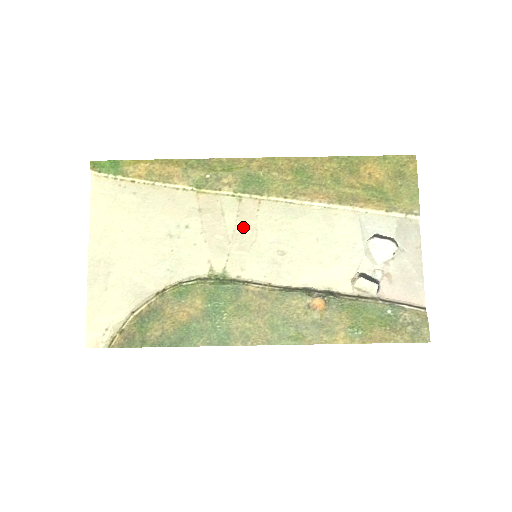
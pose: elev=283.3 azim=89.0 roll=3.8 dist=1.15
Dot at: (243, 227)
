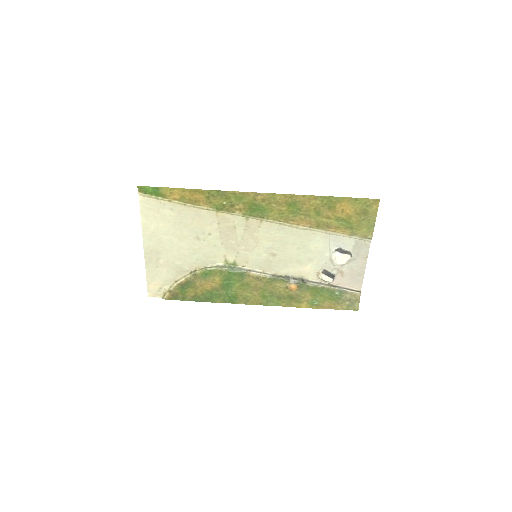
Dot at: (248, 237)
